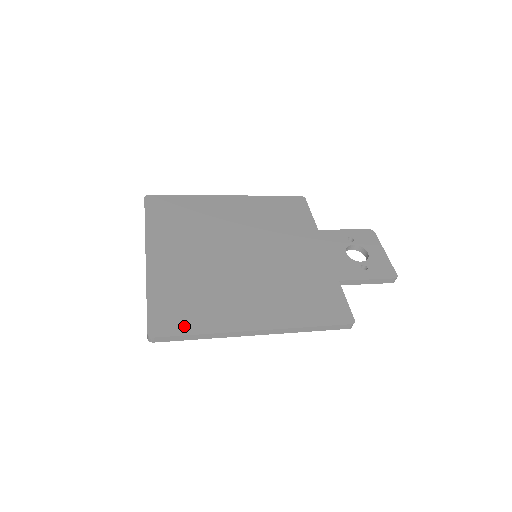
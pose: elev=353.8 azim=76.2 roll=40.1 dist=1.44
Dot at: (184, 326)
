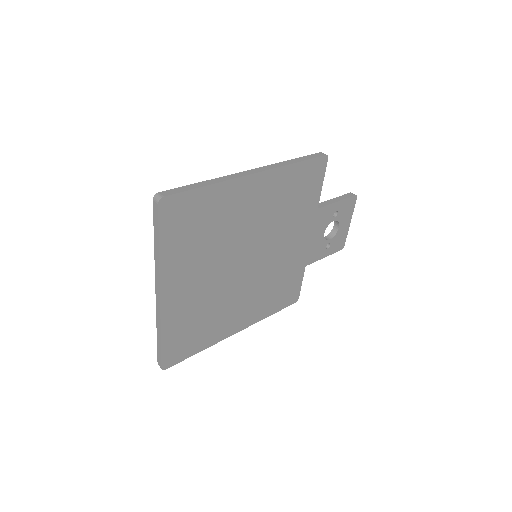
Dot at: (189, 352)
